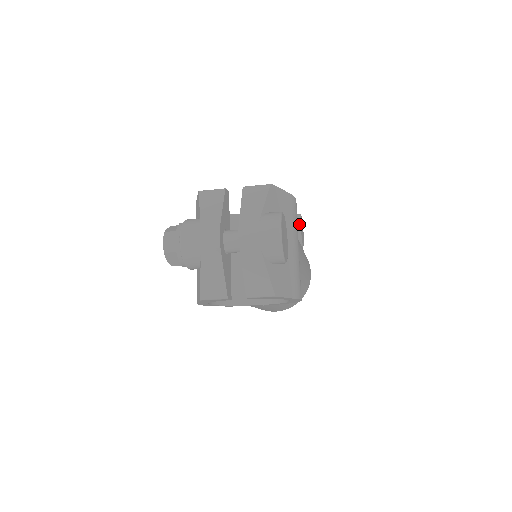
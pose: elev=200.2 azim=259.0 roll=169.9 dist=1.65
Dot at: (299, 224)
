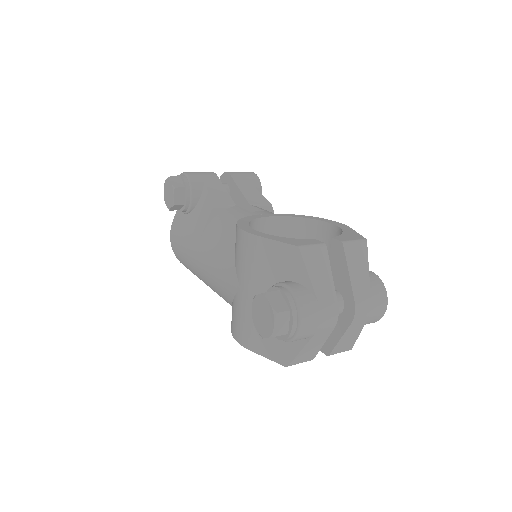
Dot at: (261, 191)
